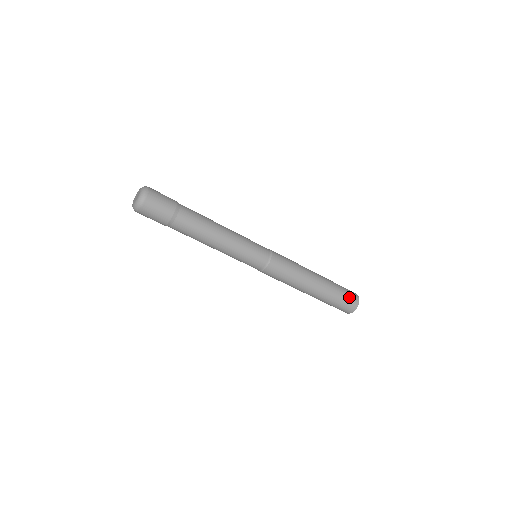
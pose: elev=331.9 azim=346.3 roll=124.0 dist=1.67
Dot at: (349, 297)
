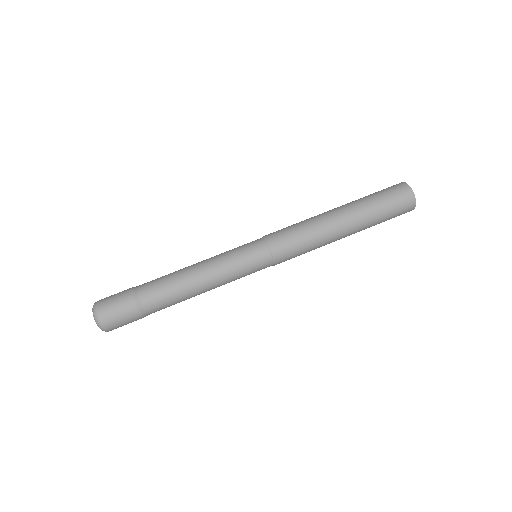
Dot at: (398, 208)
